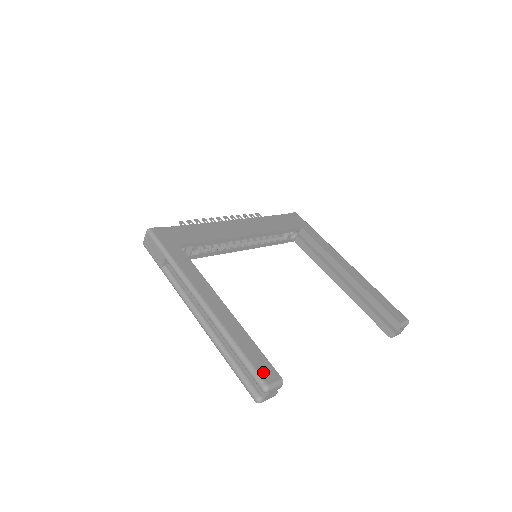
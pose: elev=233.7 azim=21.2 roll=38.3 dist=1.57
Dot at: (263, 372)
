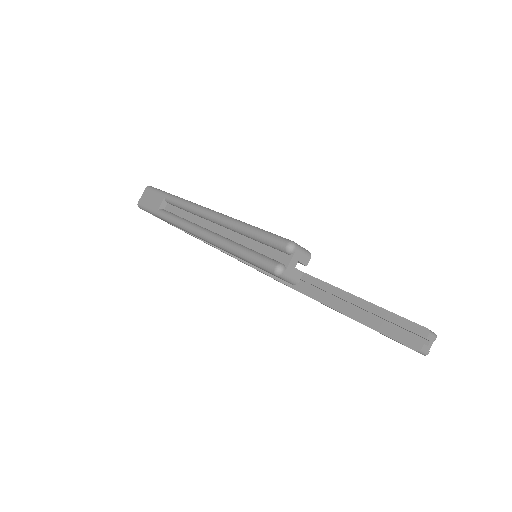
Dot at: occluded
